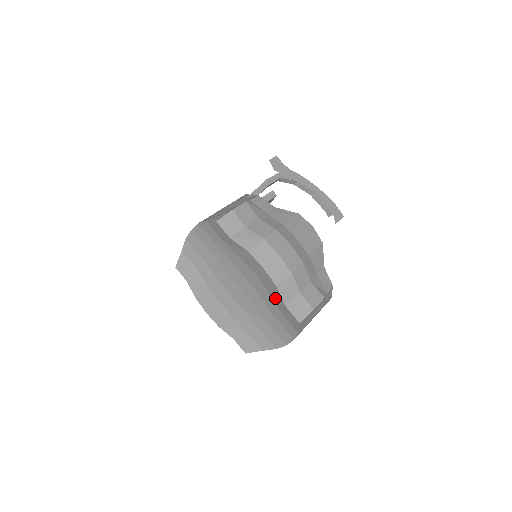
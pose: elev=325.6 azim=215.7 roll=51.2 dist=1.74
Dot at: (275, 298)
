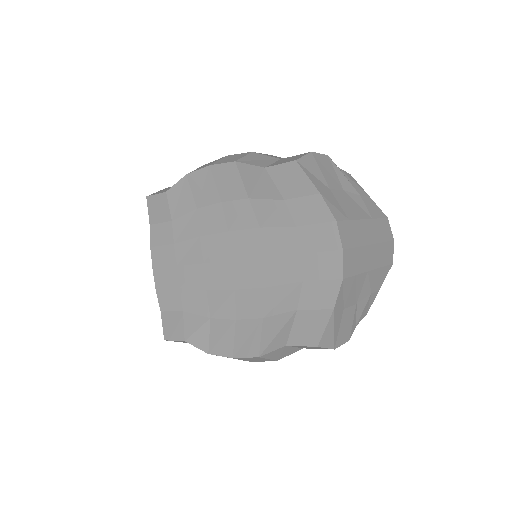
Dot at: (256, 188)
